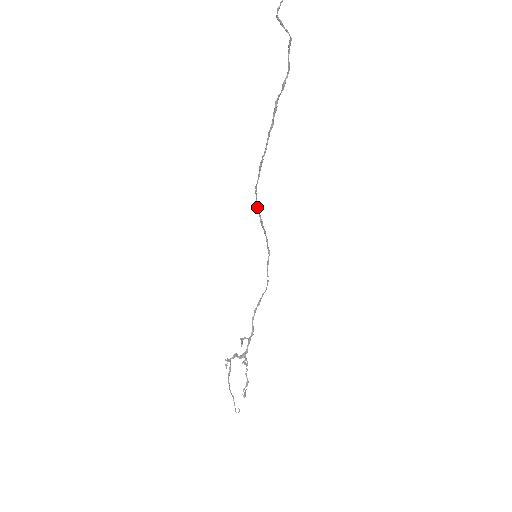
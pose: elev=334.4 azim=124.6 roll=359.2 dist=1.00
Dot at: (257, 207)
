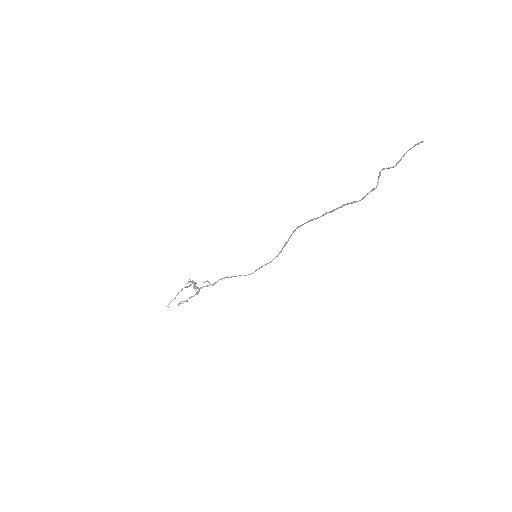
Dot at: (291, 235)
